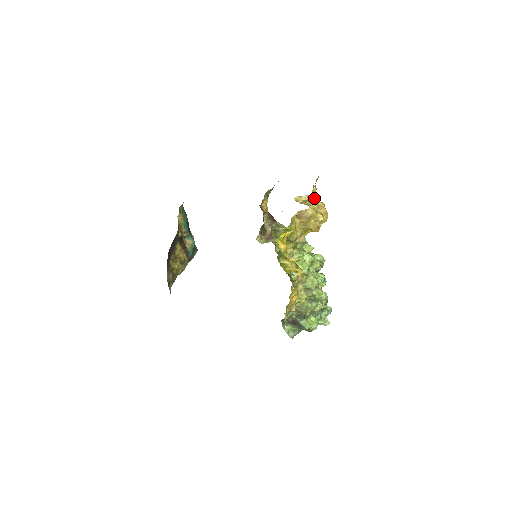
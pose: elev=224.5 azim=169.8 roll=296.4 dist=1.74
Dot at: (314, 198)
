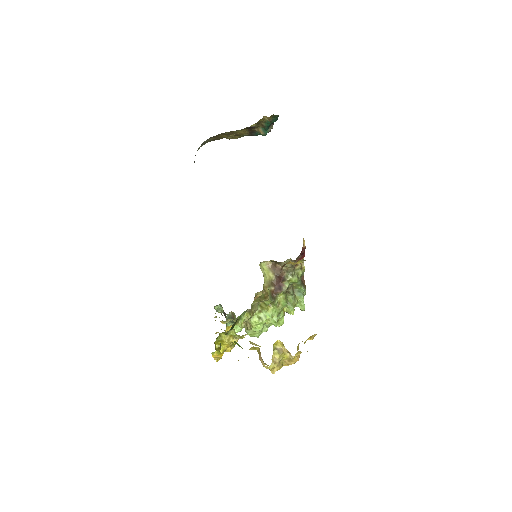
Dot at: (291, 357)
